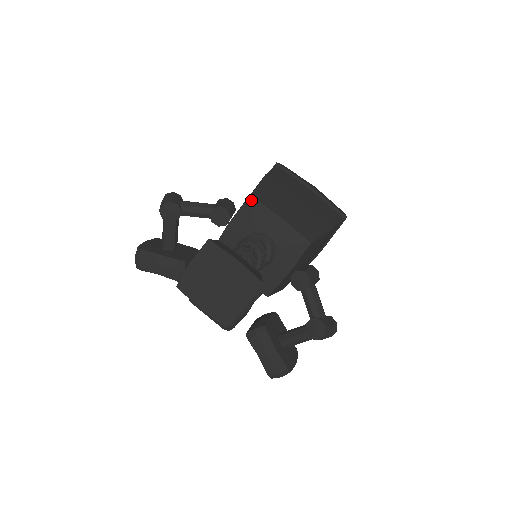
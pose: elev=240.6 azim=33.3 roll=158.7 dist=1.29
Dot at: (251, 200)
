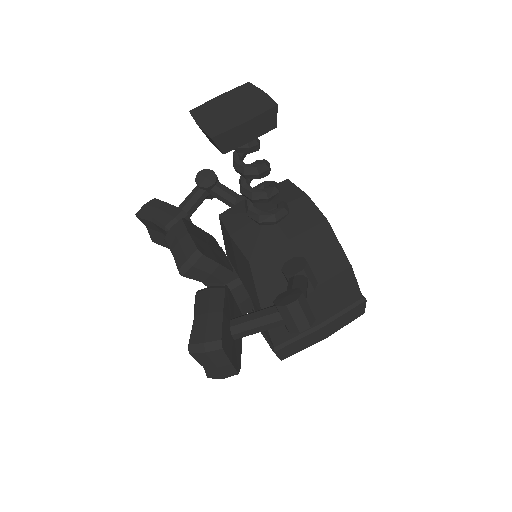
Dot at: (286, 182)
